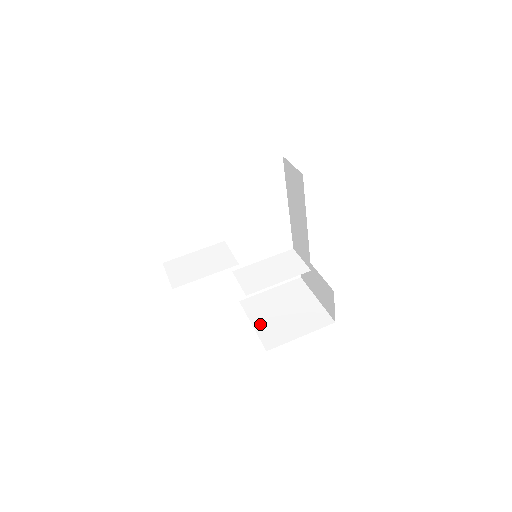
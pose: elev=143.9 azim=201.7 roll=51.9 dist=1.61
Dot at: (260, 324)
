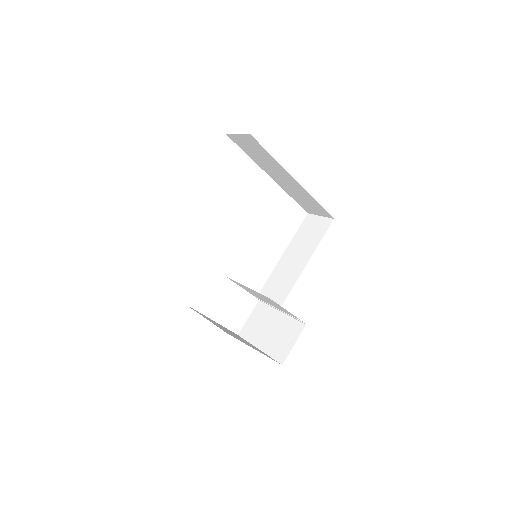
Dot at: occluded
